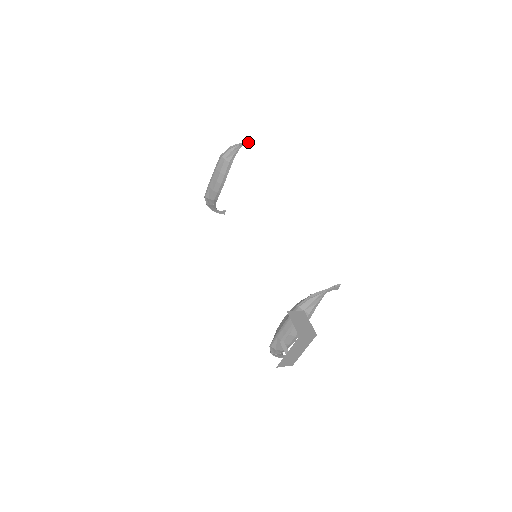
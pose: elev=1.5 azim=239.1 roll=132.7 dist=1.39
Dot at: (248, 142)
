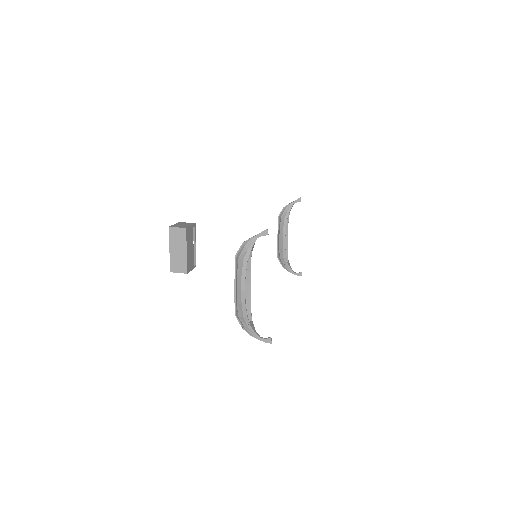
Dot at: (298, 200)
